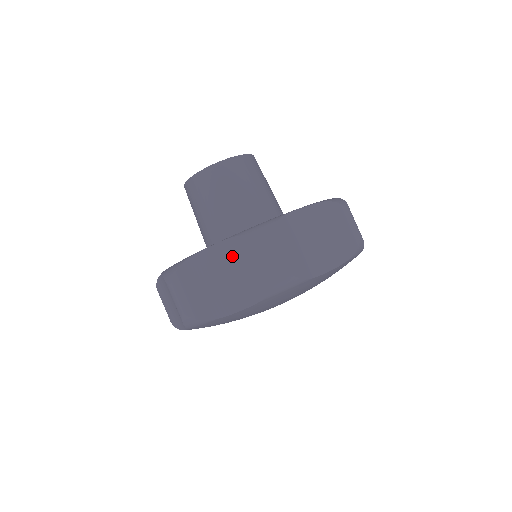
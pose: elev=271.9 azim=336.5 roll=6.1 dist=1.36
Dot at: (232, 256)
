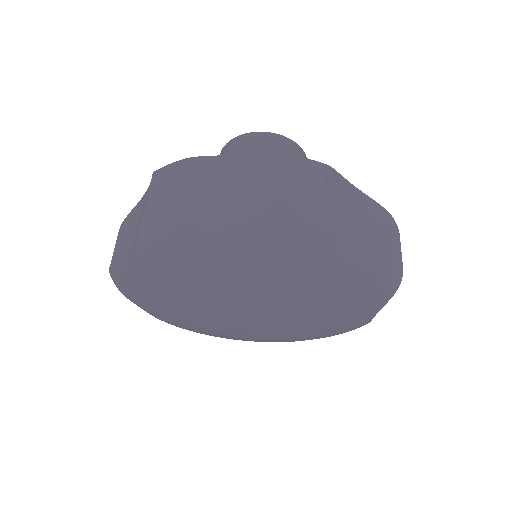
Dot at: (257, 172)
